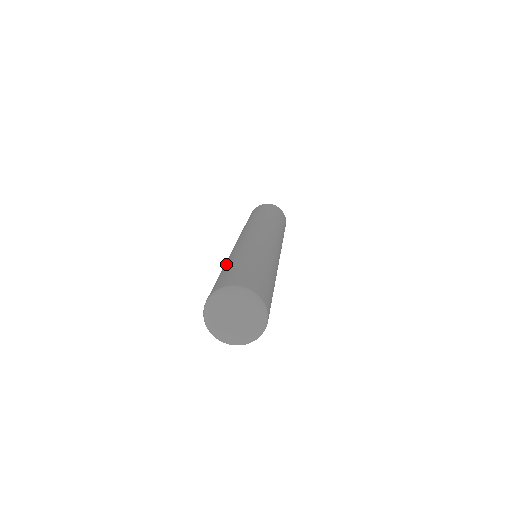
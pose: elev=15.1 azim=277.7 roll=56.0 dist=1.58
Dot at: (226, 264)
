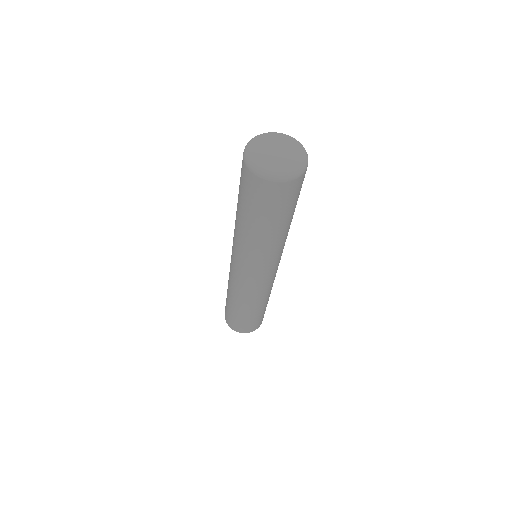
Dot at: occluded
